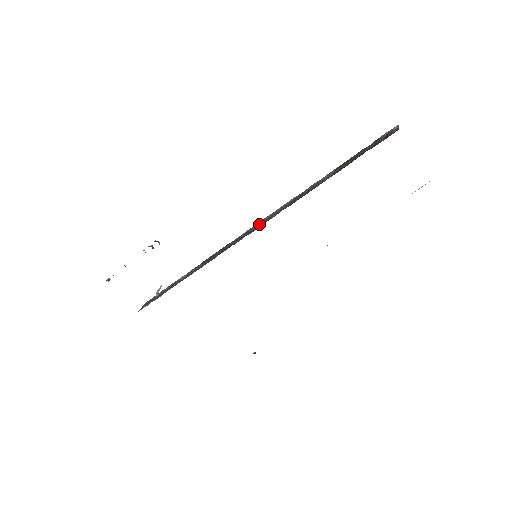
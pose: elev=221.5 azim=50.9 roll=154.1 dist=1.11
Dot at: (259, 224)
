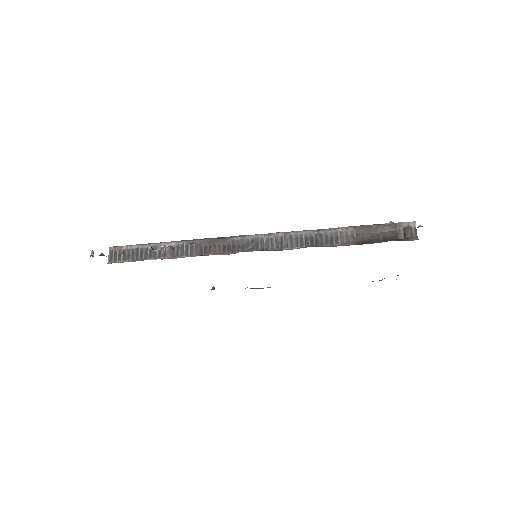
Dot at: (270, 239)
